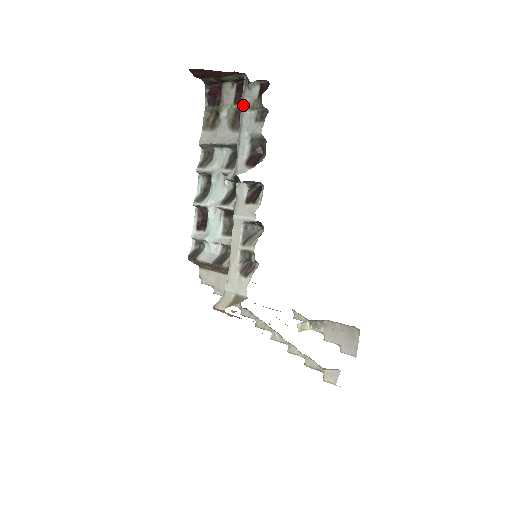
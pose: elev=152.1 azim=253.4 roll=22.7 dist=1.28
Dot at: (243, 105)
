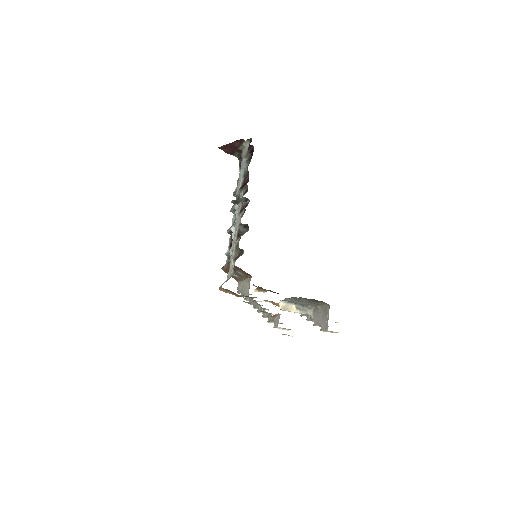
Dot at: (242, 157)
